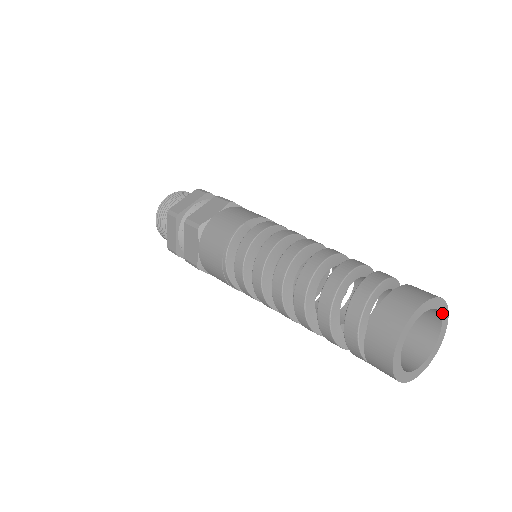
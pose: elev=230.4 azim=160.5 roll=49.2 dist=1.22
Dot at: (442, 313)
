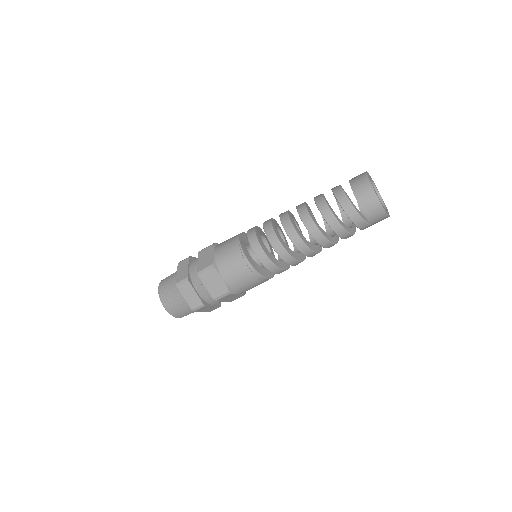
Dot at: (372, 180)
